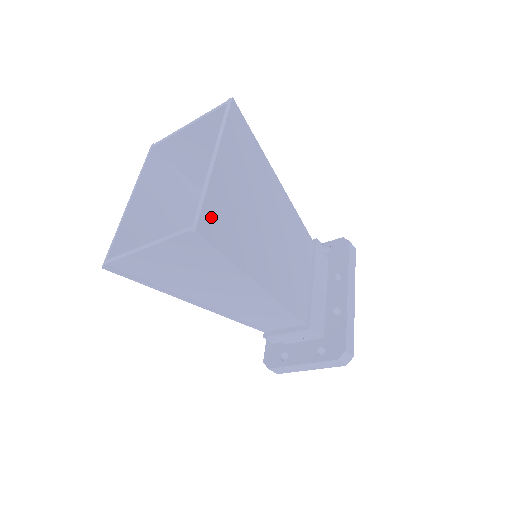
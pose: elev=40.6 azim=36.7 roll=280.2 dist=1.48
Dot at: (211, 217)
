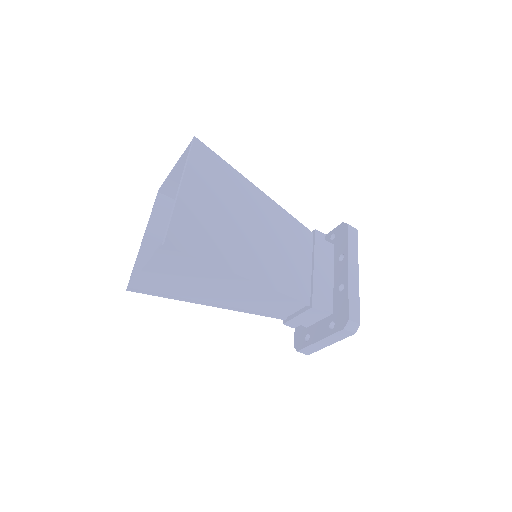
Dot at: (180, 231)
